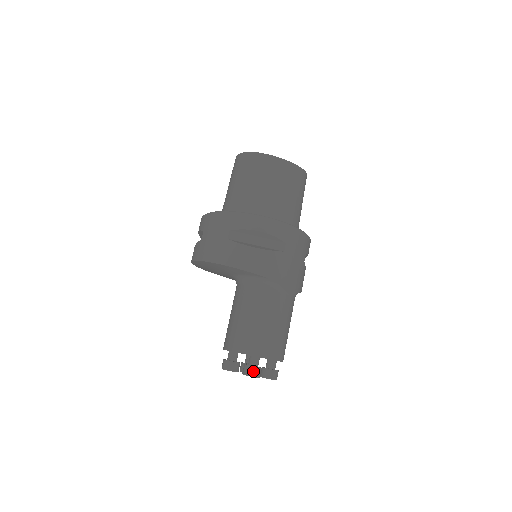
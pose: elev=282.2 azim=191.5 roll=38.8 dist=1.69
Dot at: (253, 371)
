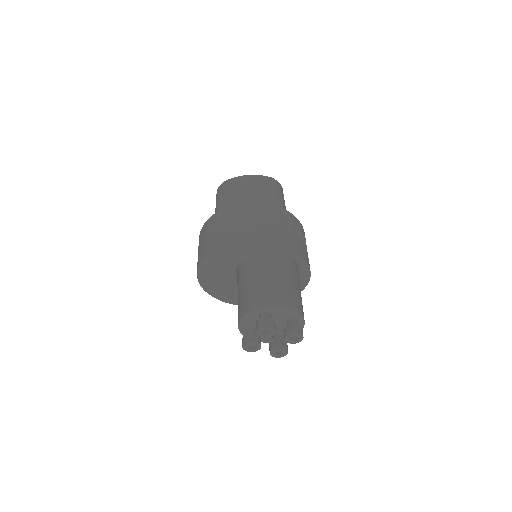
Dot at: (263, 322)
